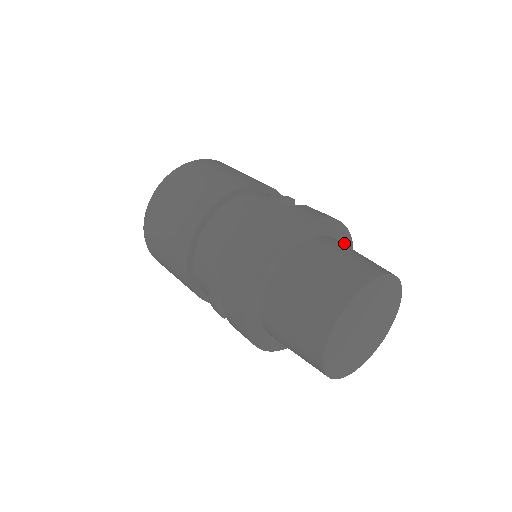
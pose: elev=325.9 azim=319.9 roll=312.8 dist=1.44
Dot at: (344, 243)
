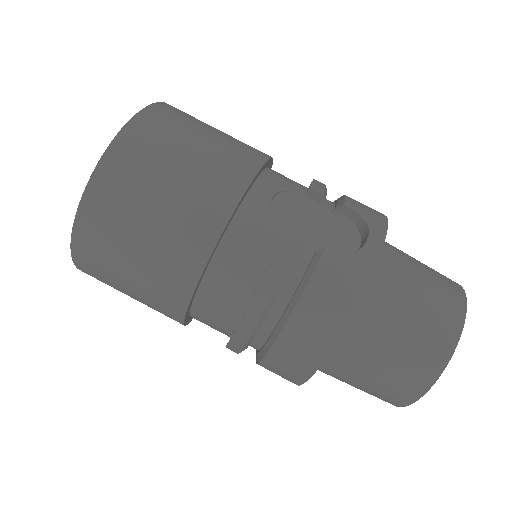
Dot at: occluded
